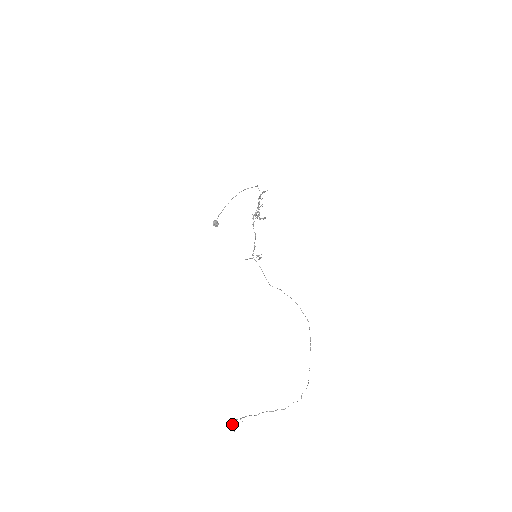
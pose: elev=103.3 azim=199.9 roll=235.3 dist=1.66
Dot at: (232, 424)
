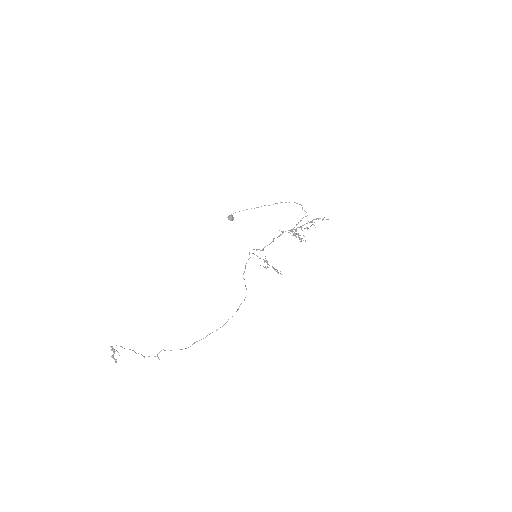
Dot at: (113, 351)
